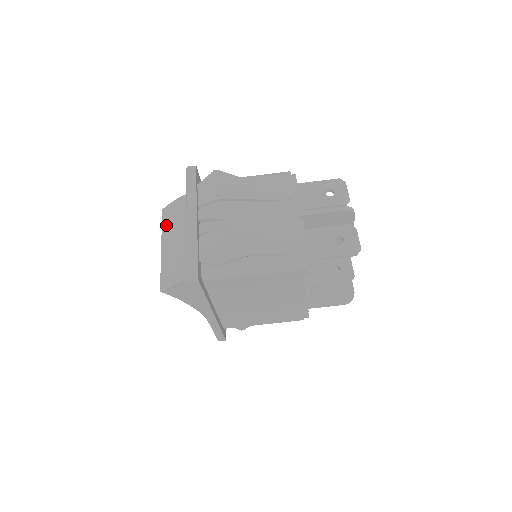
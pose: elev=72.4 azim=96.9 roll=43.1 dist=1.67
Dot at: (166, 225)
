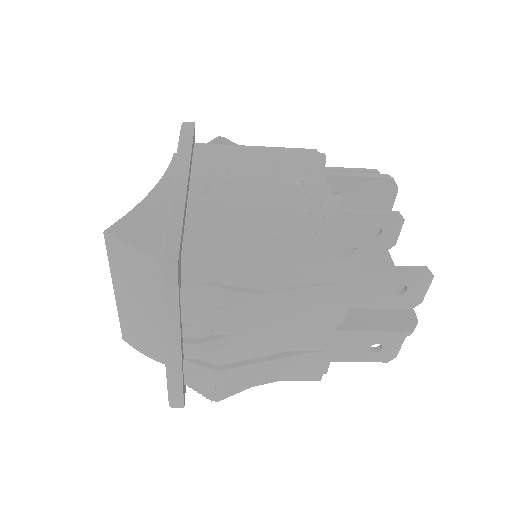
Dot at: (118, 272)
